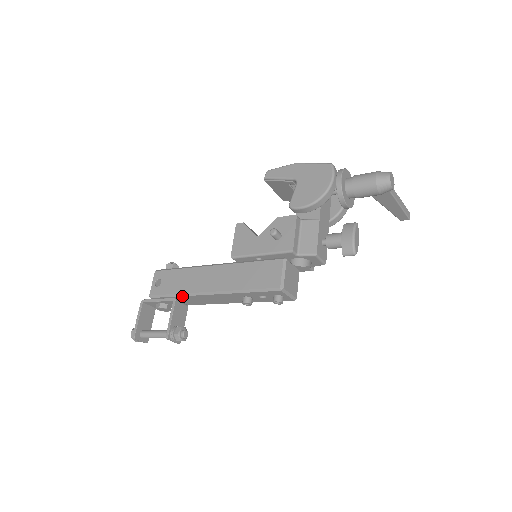
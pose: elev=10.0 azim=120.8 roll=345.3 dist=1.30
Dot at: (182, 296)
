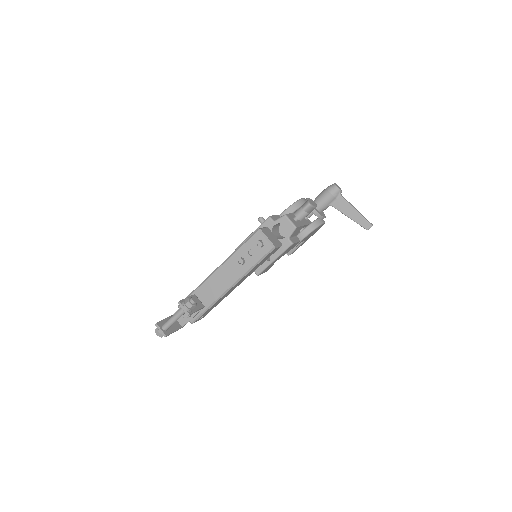
Dot at: (199, 287)
